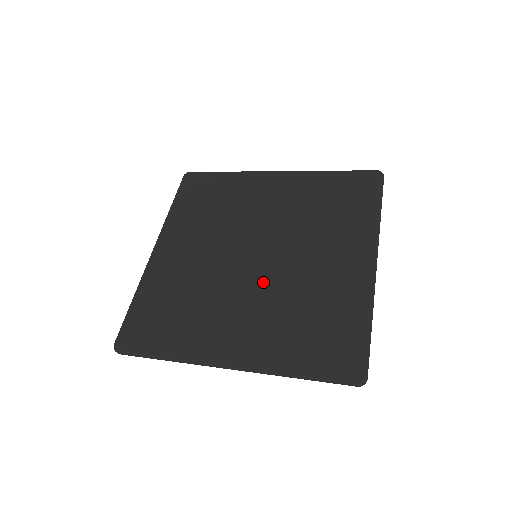
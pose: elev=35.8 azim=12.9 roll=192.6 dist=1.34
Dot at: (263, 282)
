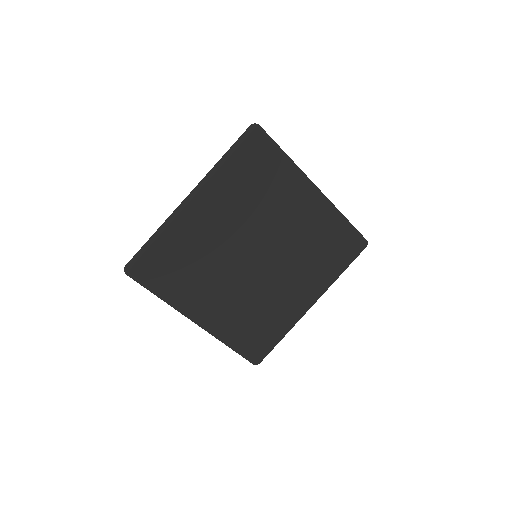
Dot at: (248, 282)
